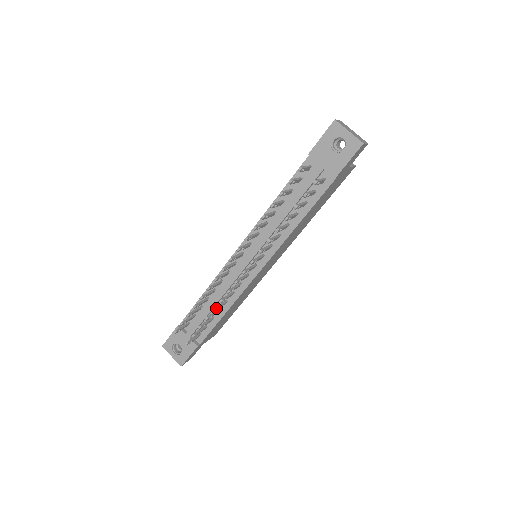
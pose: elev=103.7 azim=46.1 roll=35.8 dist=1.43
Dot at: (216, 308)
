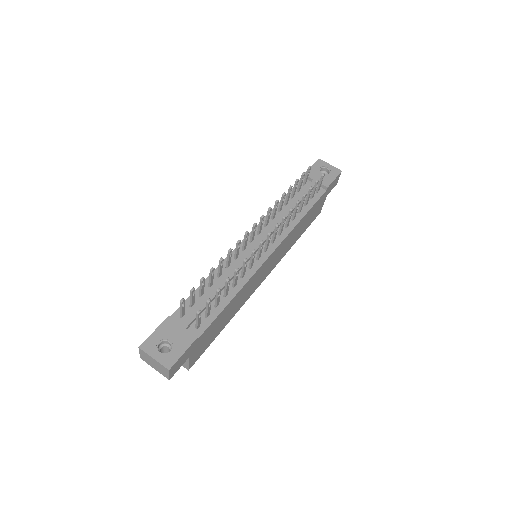
Dot at: (238, 270)
